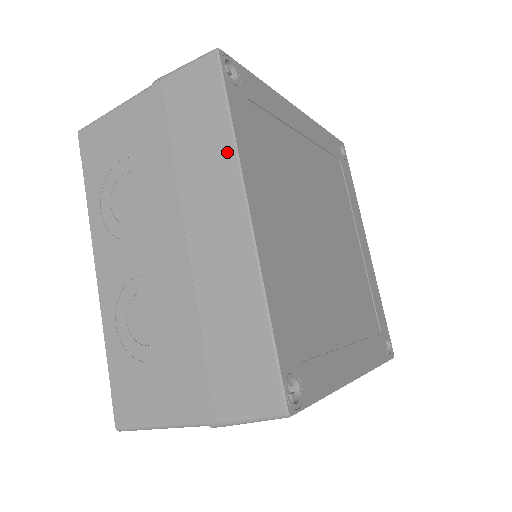
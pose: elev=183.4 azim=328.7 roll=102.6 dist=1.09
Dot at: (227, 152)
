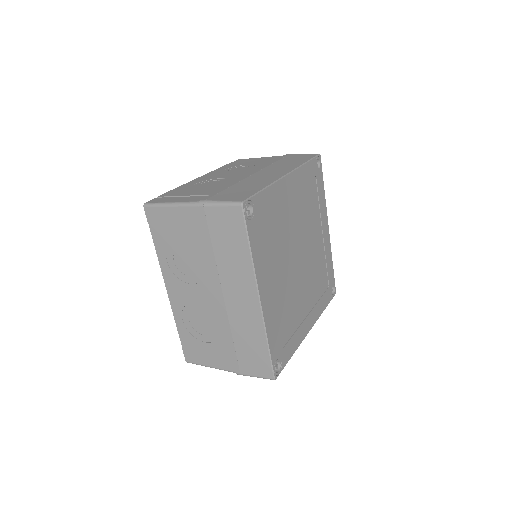
Dot at: (248, 264)
